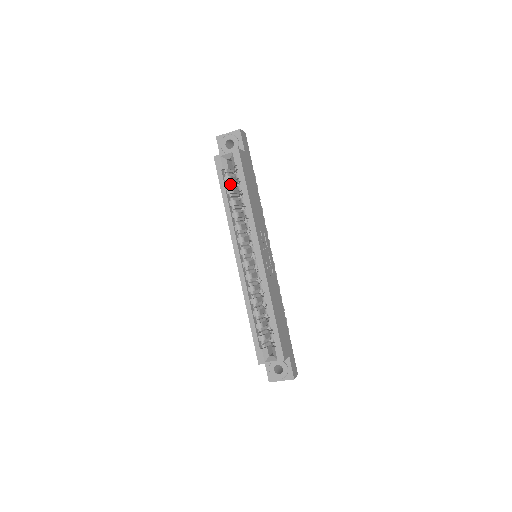
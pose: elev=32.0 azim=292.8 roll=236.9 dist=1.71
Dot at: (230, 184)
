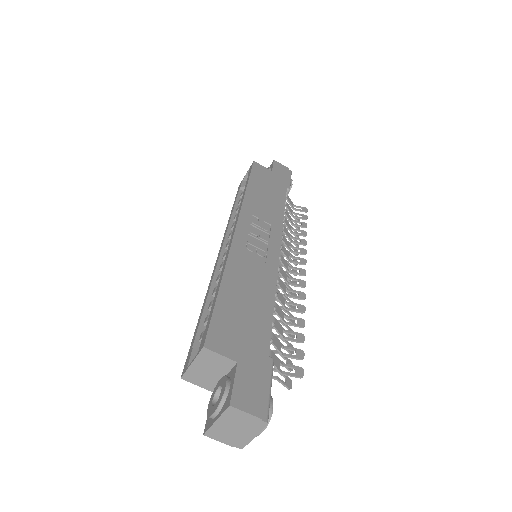
Dot at: occluded
